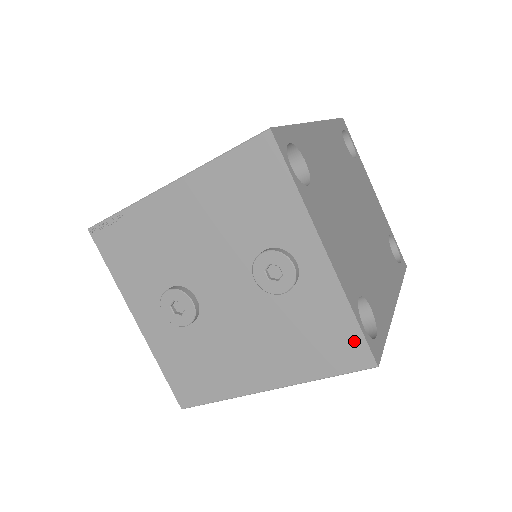
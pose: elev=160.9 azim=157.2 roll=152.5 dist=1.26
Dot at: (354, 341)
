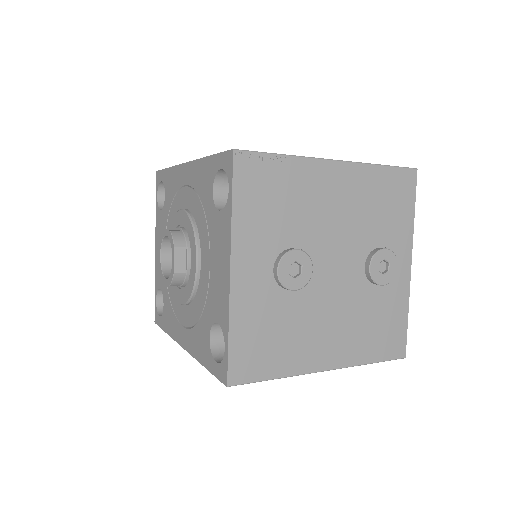
Dot at: (401, 335)
